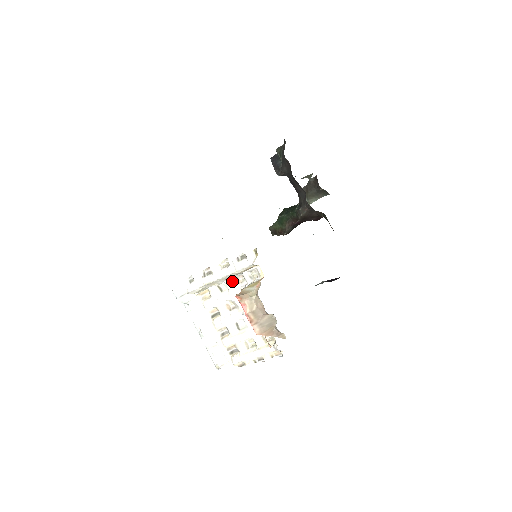
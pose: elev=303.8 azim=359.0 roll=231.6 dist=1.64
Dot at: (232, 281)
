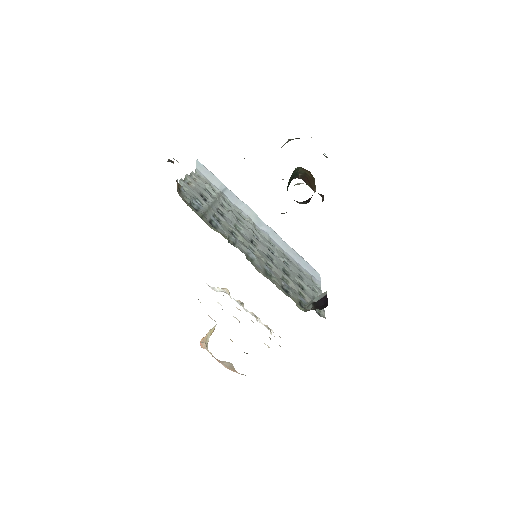
Dot at: occluded
